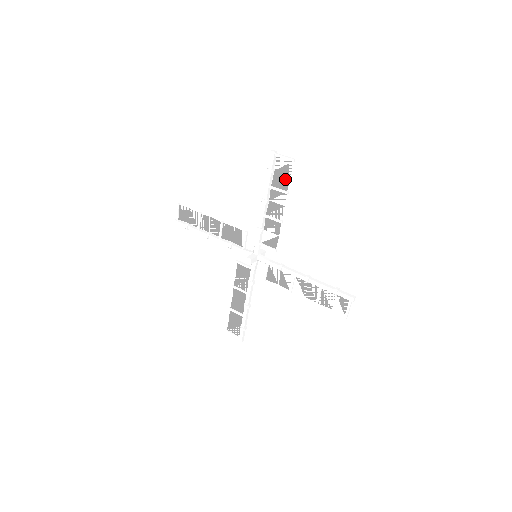
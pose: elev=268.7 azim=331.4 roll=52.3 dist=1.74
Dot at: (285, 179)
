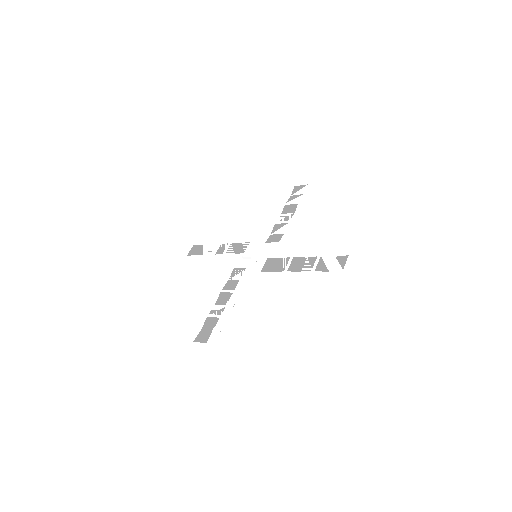
Dot at: (299, 197)
